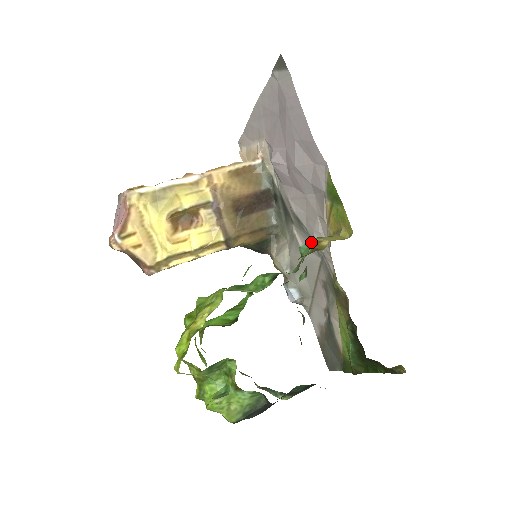
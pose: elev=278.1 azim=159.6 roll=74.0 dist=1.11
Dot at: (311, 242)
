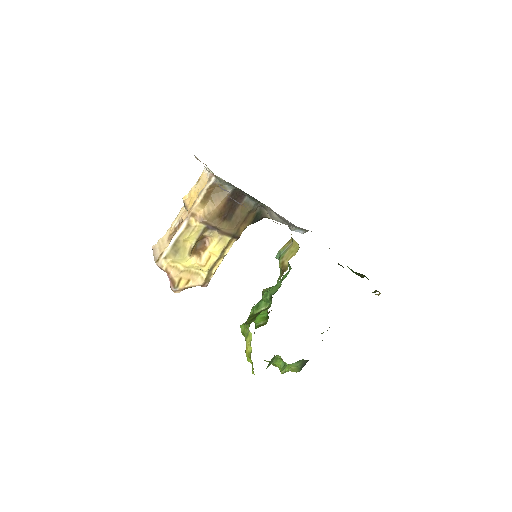
Dot at: (279, 261)
